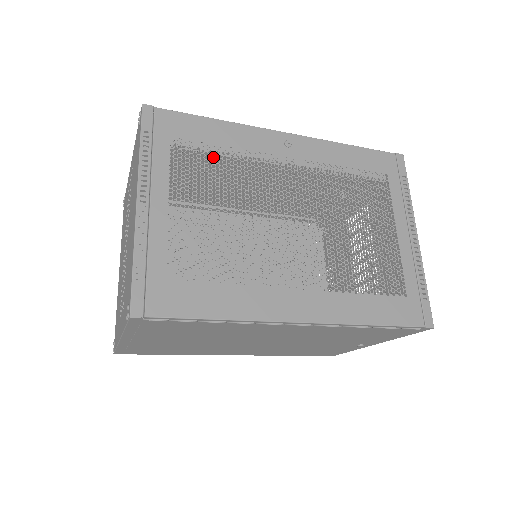
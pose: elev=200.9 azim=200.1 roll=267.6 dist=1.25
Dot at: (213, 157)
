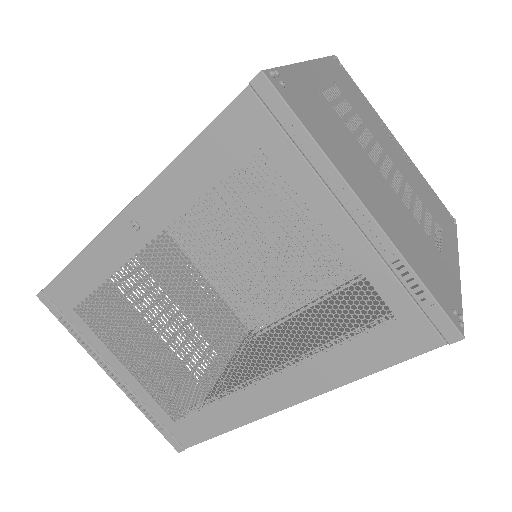
Dot at: occluded
